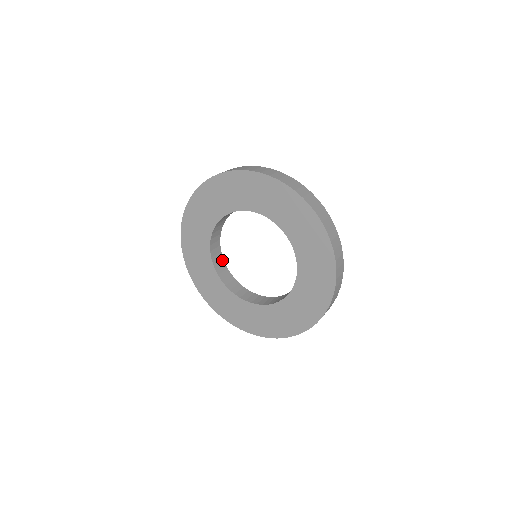
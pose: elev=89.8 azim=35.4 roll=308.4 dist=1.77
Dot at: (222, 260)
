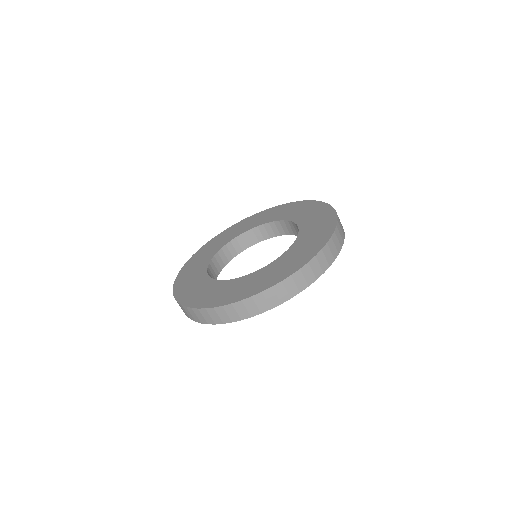
Dot at: (227, 262)
